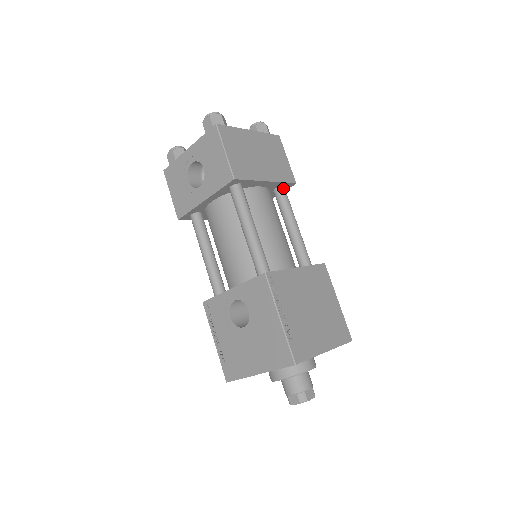
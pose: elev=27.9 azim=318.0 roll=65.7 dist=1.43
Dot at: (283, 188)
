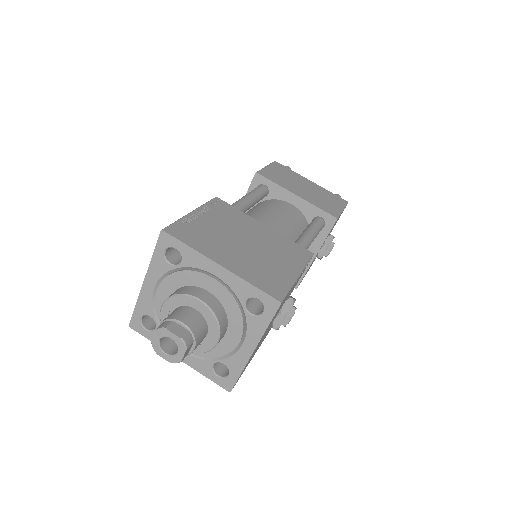
Dot at: (320, 218)
